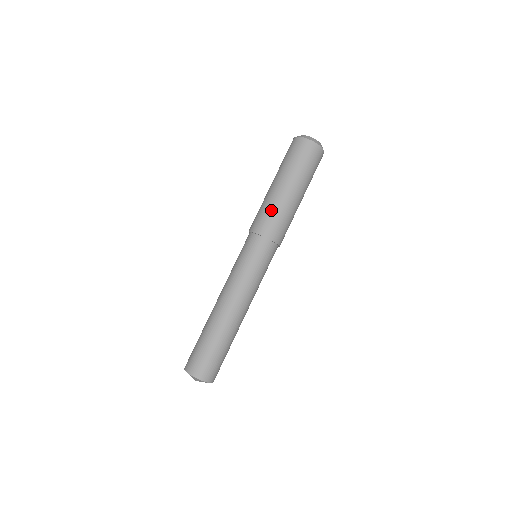
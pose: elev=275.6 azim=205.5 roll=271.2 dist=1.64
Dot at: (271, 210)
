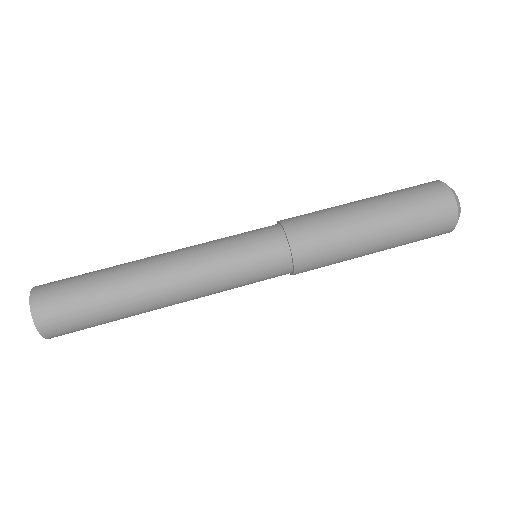
Dot at: (326, 217)
